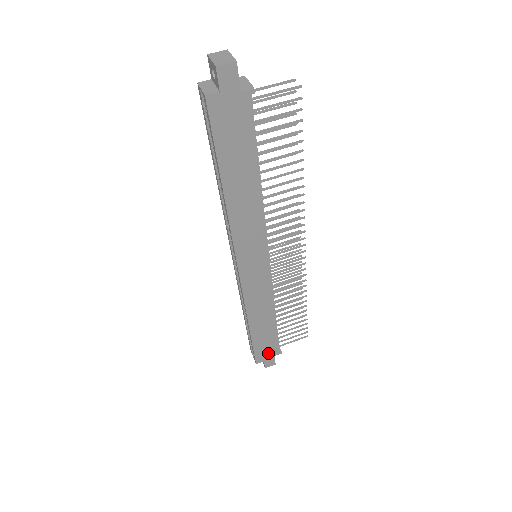
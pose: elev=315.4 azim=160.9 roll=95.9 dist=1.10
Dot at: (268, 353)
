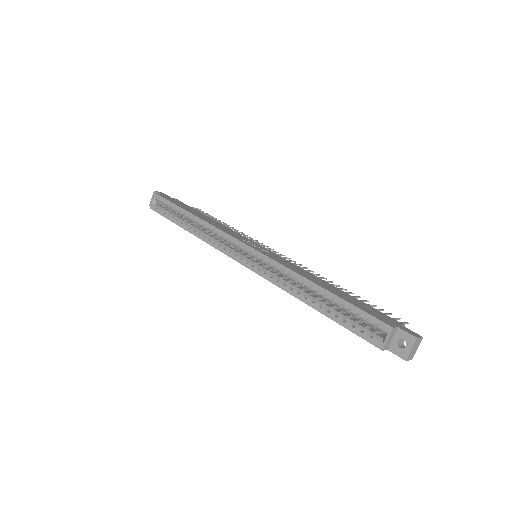
Dot at: occluded
